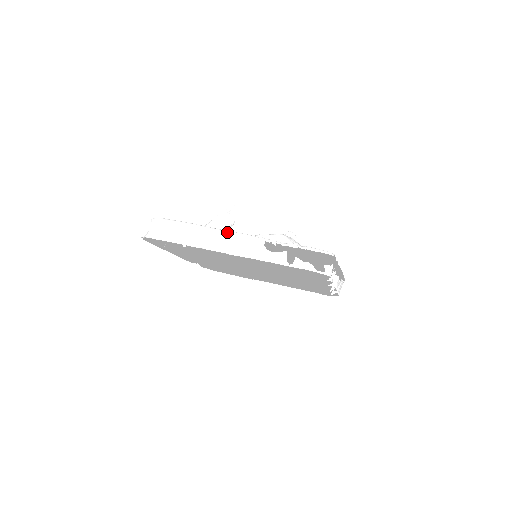
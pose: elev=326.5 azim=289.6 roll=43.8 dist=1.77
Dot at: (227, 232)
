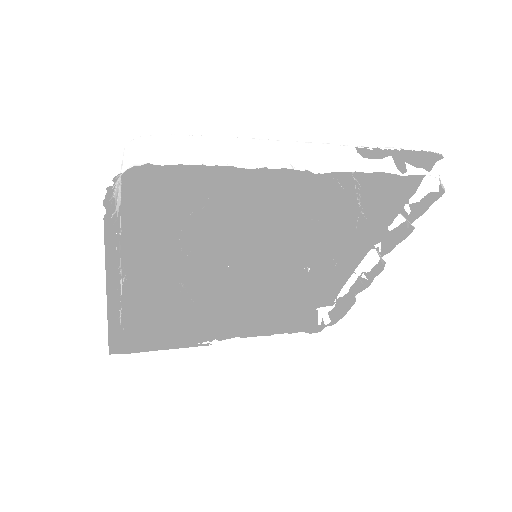
Dot at: (293, 141)
